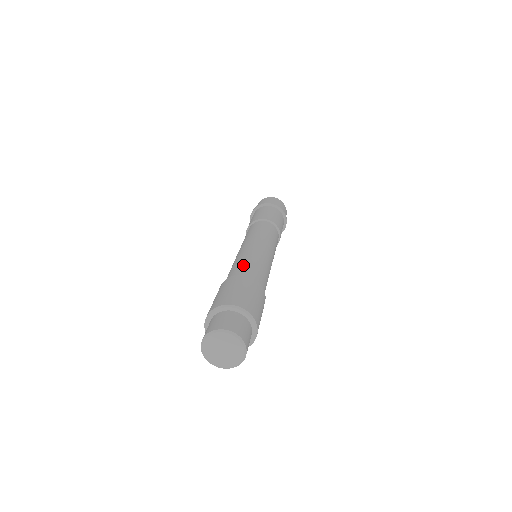
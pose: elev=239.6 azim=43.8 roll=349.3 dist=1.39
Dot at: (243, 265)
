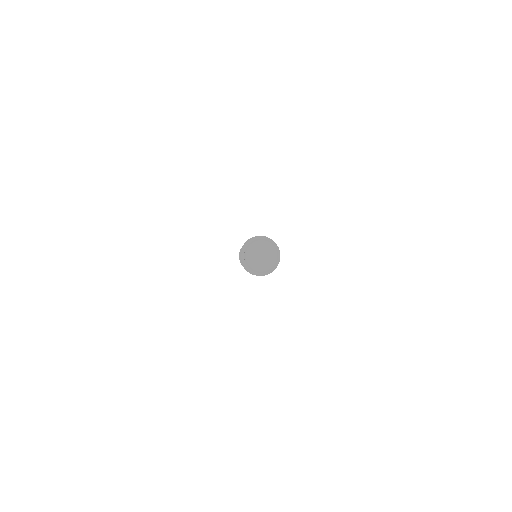
Dot at: occluded
